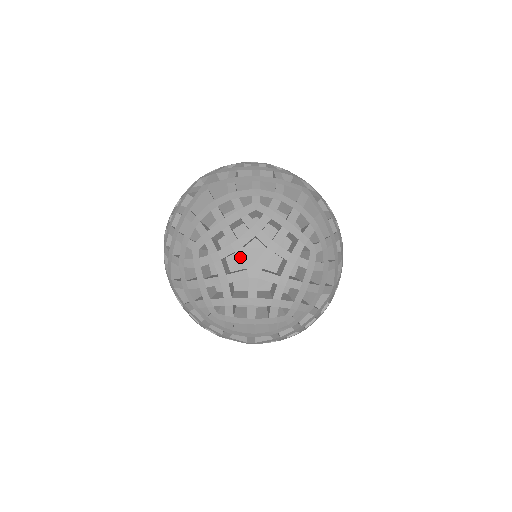
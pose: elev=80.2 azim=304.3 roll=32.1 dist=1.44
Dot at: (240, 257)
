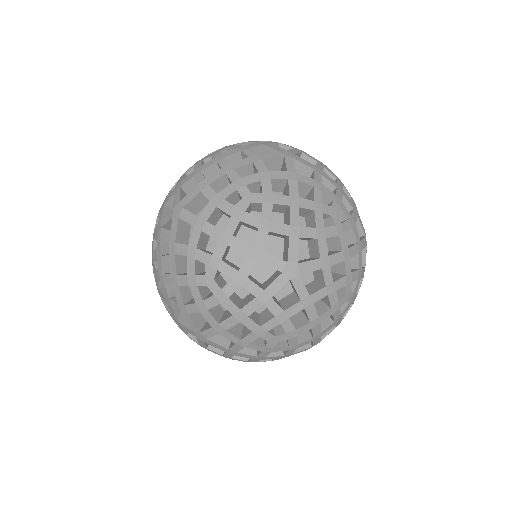
Dot at: (290, 245)
